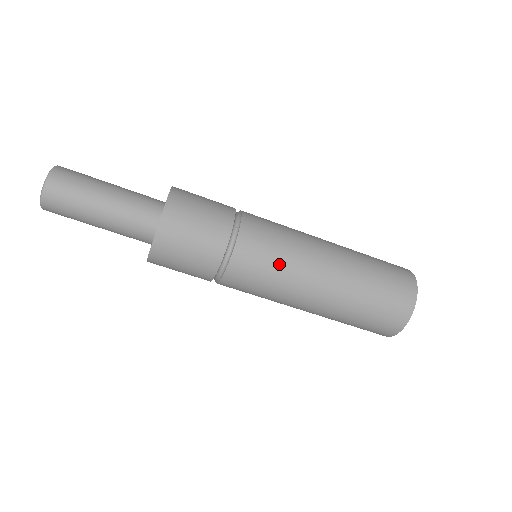
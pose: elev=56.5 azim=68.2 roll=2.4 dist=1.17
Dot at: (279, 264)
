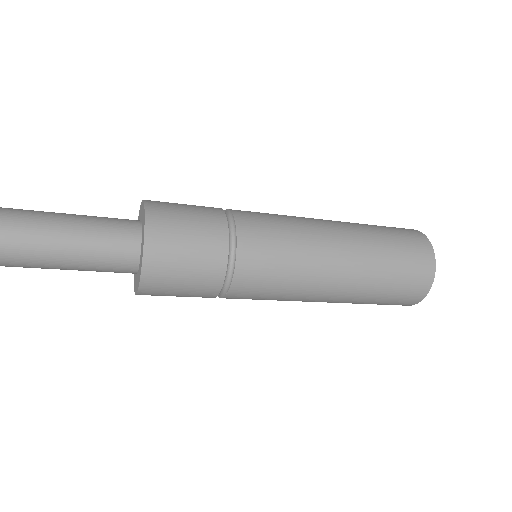
Dot at: (281, 292)
